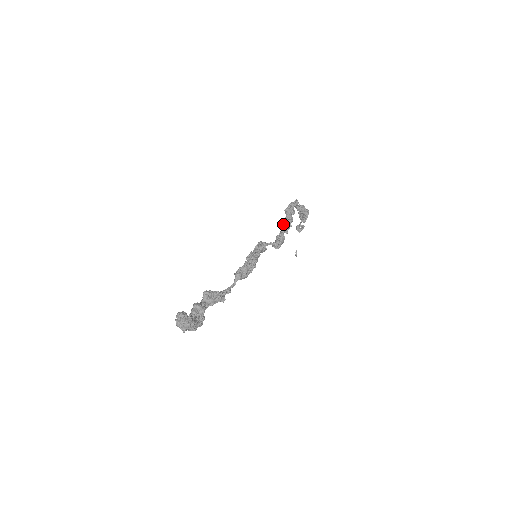
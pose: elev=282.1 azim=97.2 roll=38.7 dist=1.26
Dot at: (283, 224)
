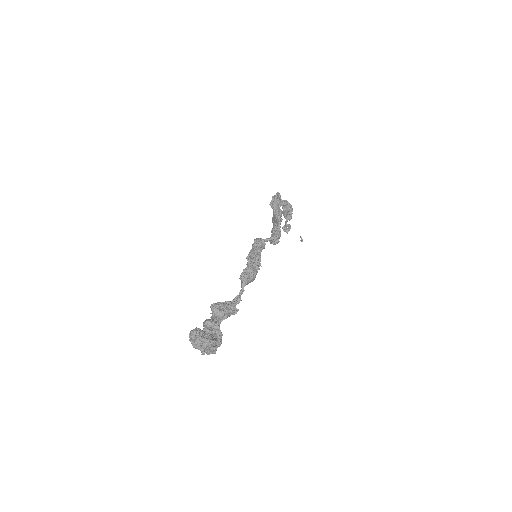
Dot at: (273, 218)
